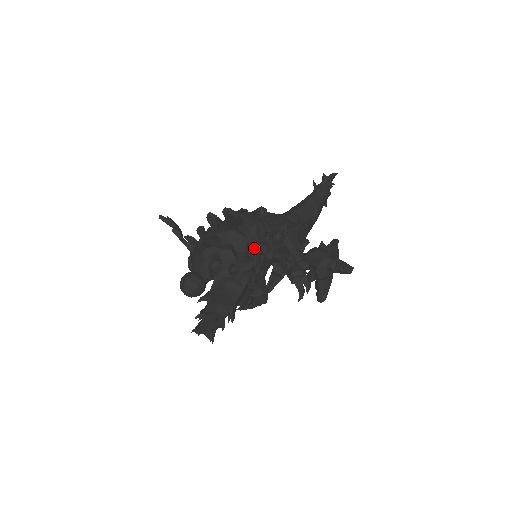
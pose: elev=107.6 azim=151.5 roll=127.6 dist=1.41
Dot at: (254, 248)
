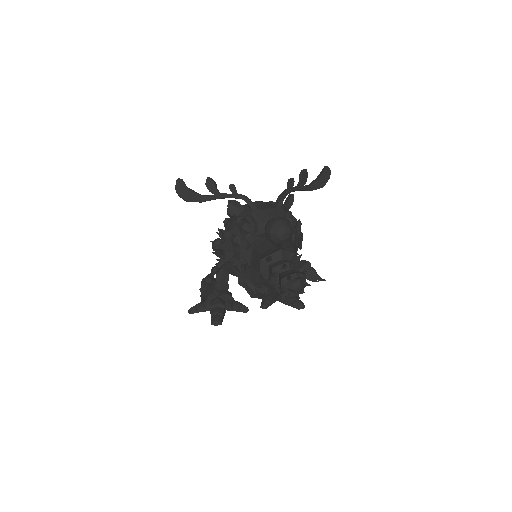
Dot at: occluded
